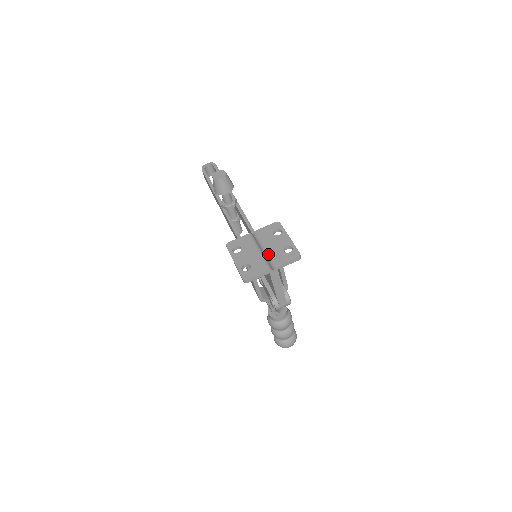
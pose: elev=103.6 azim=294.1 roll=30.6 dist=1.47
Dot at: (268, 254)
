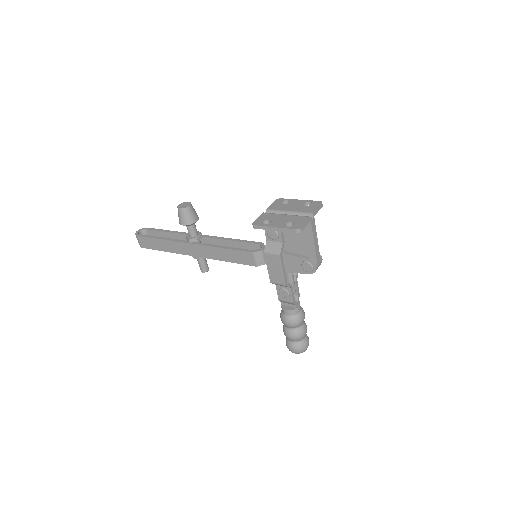
Dot at: (296, 212)
